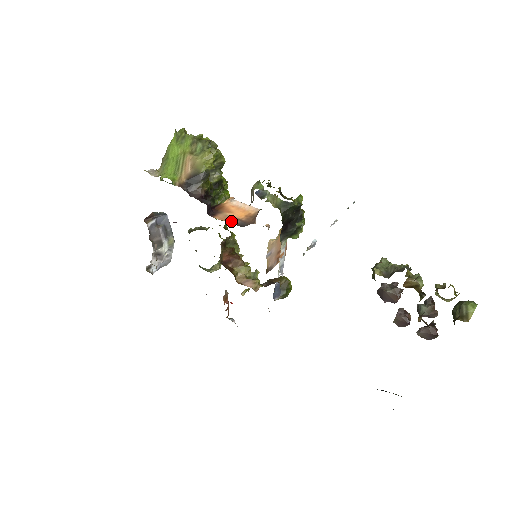
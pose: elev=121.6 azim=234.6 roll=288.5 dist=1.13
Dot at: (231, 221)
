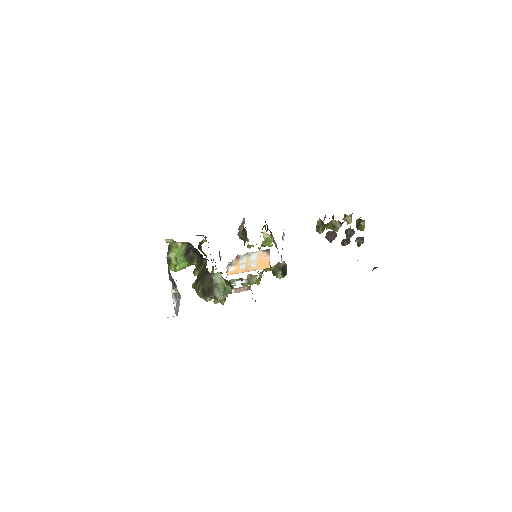
Dot at: occluded
